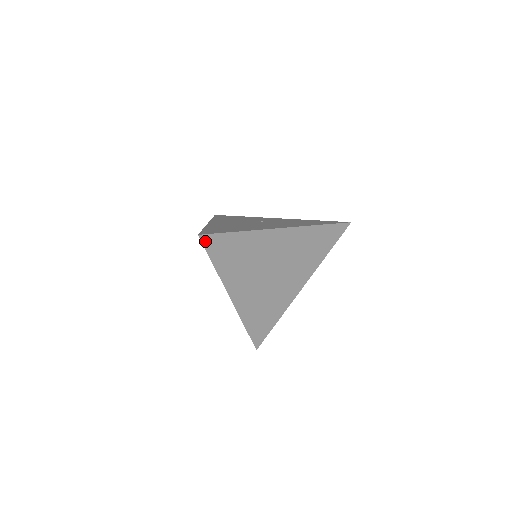
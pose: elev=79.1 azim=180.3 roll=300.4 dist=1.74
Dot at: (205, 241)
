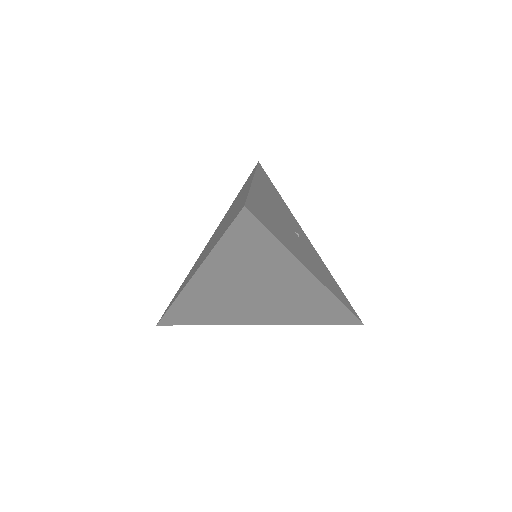
Dot at: (242, 217)
